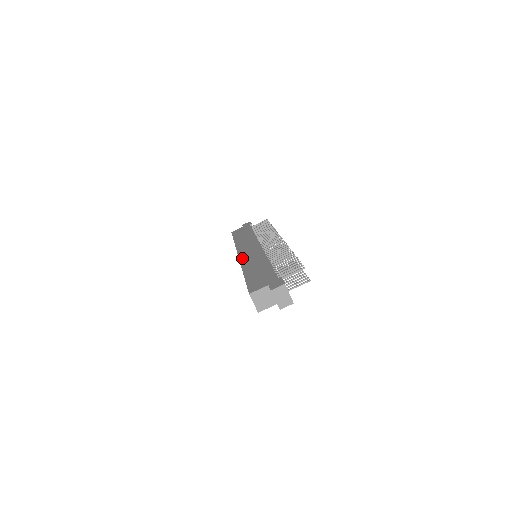
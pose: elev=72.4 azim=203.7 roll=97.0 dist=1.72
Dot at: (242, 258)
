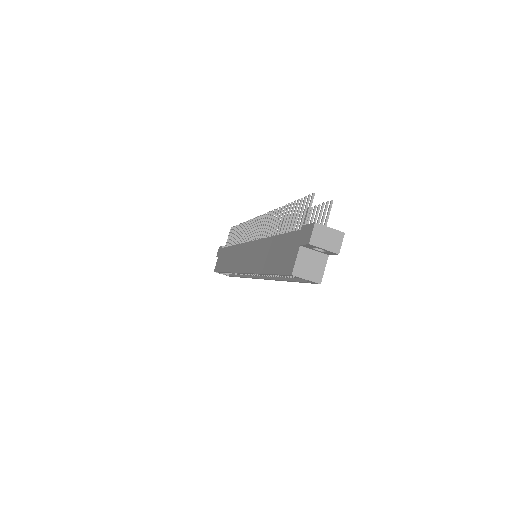
Dot at: (246, 269)
